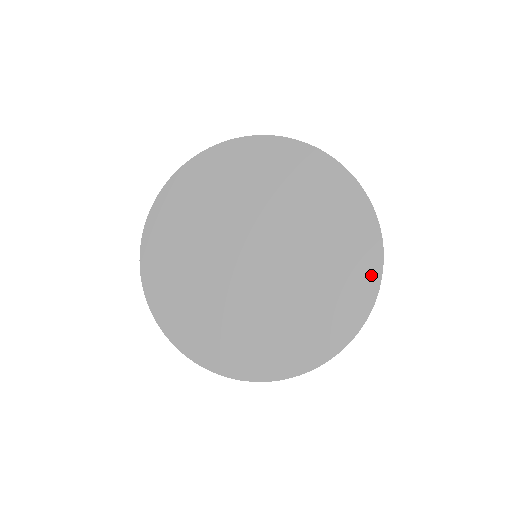
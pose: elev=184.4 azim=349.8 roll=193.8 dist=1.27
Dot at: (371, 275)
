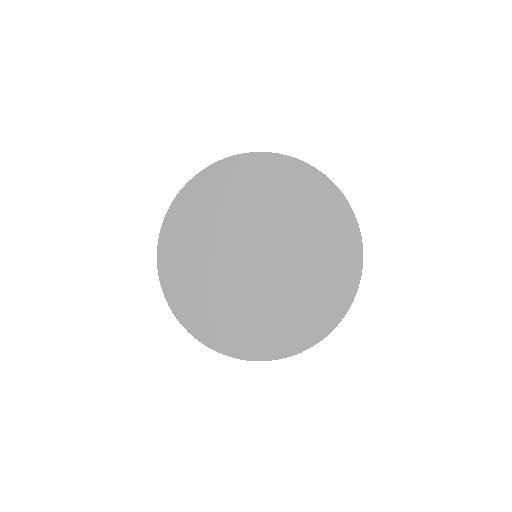
Dot at: (347, 220)
